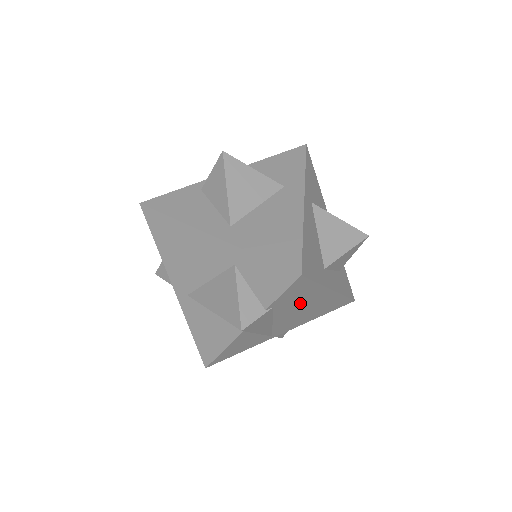
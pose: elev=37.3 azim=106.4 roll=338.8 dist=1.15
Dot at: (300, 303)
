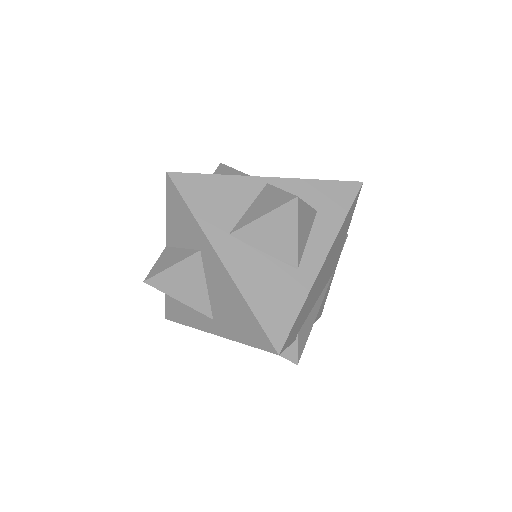
Dot at: (313, 295)
